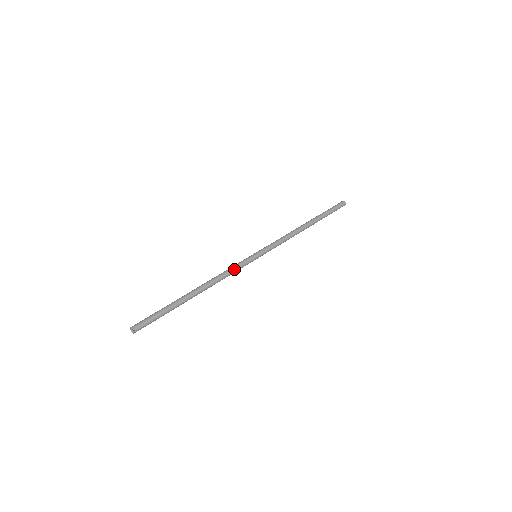
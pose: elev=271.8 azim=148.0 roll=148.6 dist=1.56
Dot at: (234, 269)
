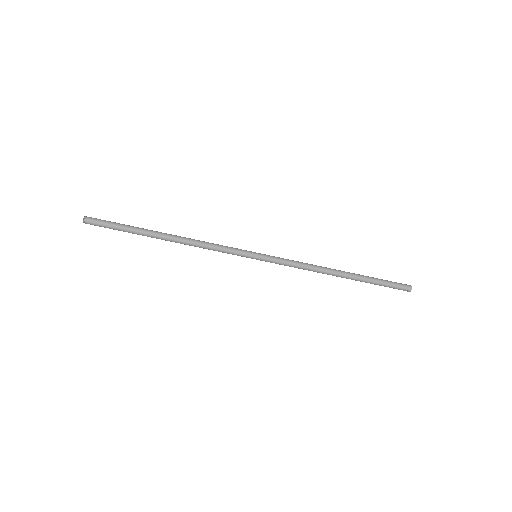
Dot at: (221, 249)
